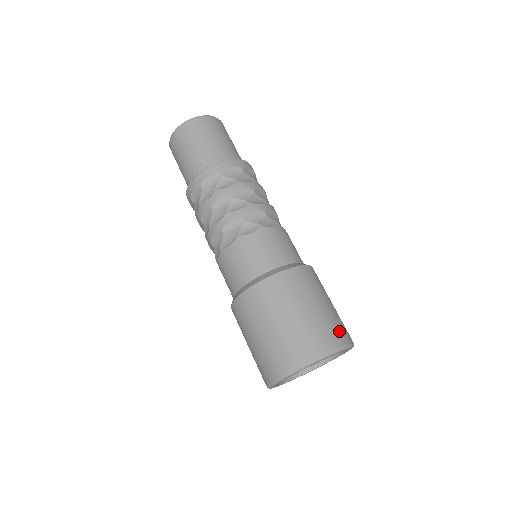
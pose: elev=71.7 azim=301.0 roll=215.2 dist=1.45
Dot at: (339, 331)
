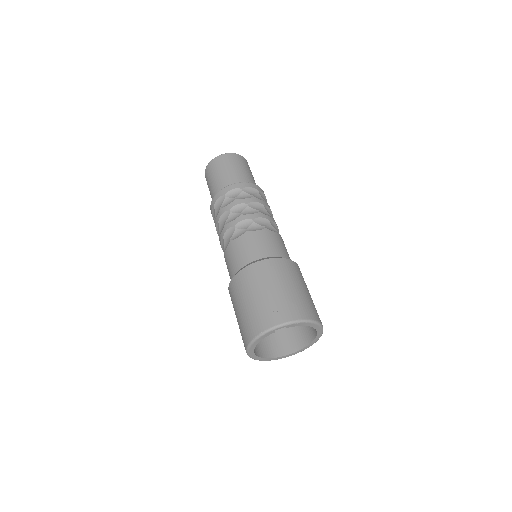
Dot at: (313, 310)
